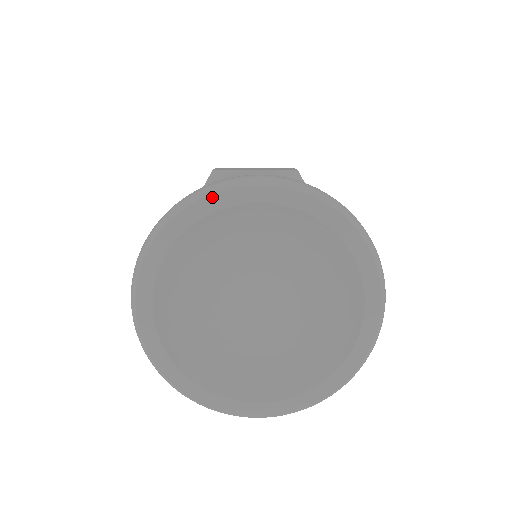
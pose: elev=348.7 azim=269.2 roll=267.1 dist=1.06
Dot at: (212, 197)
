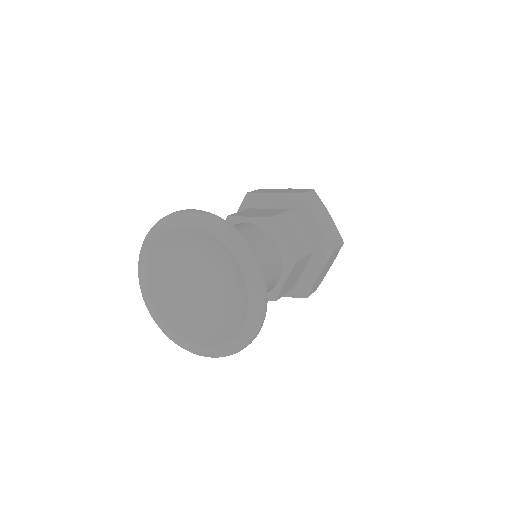
Dot at: (165, 222)
